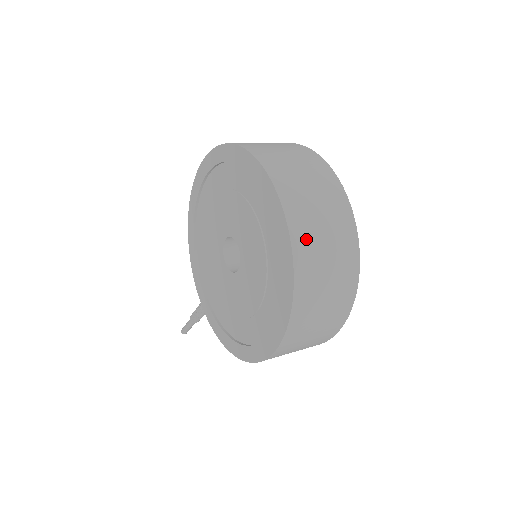
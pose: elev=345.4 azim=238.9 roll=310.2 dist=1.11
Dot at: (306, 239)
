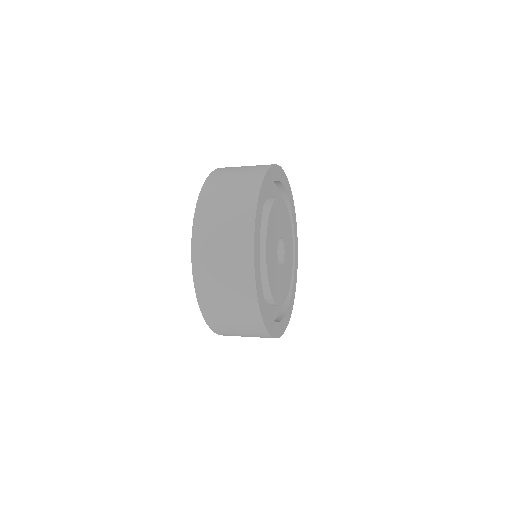
Dot at: (204, 242)
